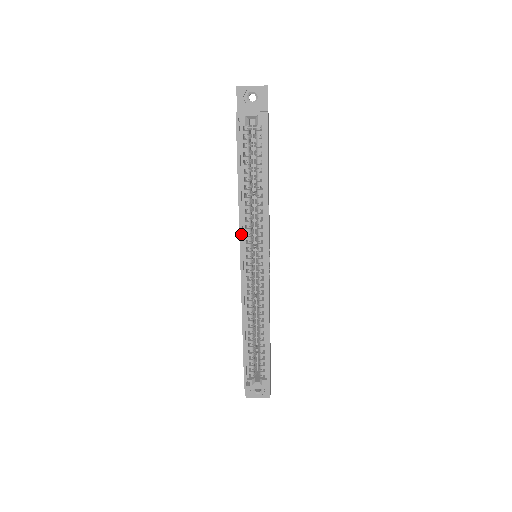
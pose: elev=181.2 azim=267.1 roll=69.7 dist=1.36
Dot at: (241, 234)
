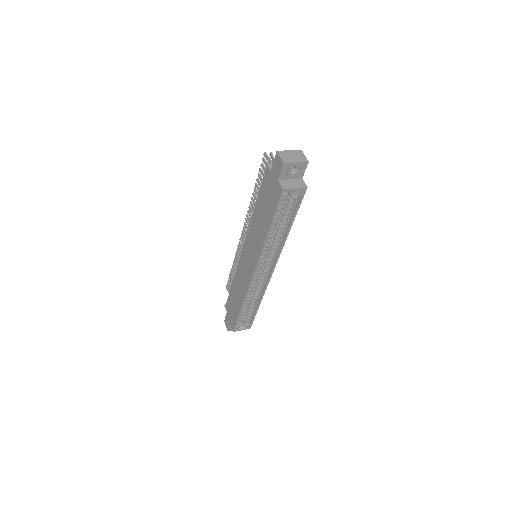
Dot at: (260, 259)
